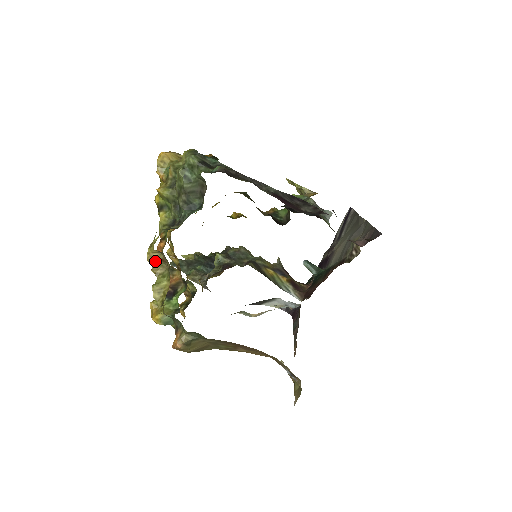
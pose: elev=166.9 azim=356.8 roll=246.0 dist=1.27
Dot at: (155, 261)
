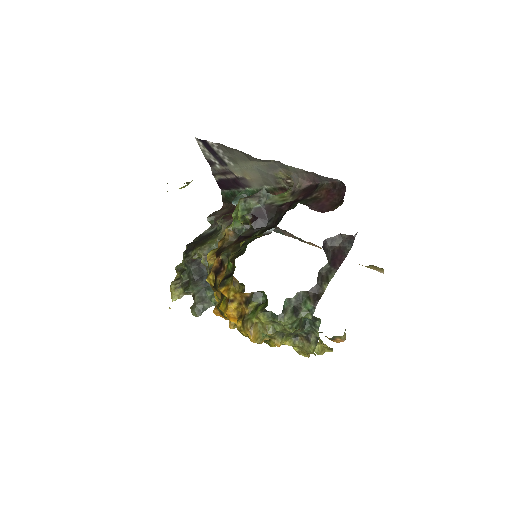
Dot at: occluded
